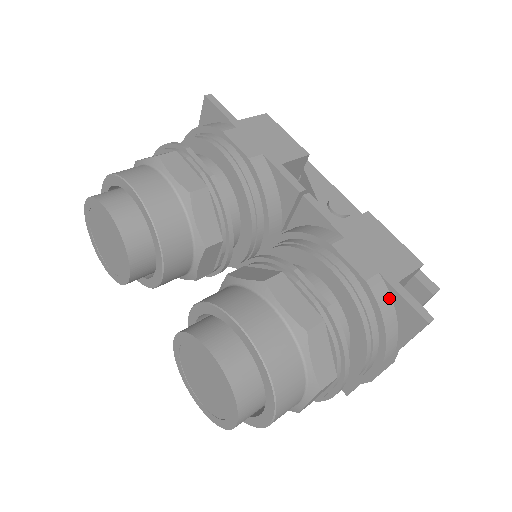
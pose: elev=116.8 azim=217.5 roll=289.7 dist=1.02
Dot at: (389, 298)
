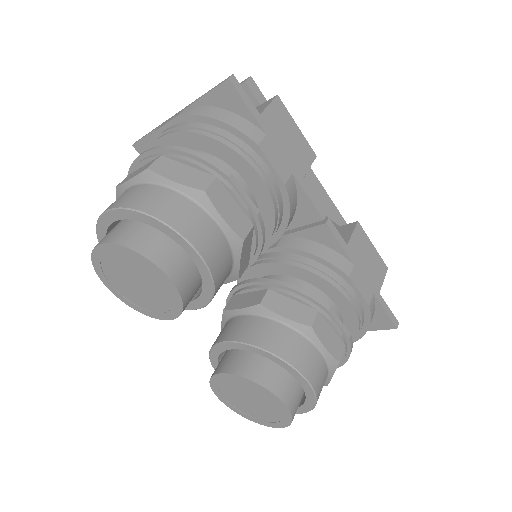
Dot at: (374, 310)
